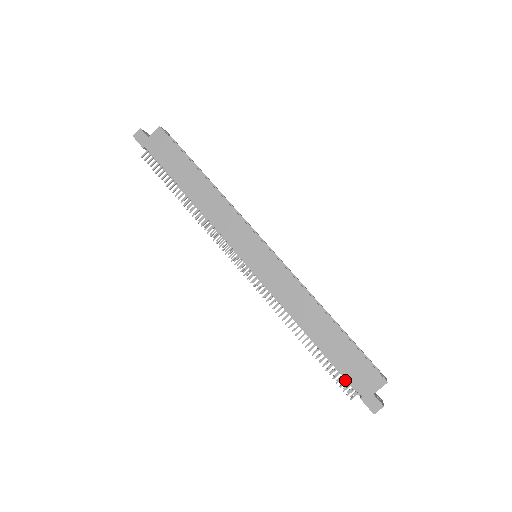
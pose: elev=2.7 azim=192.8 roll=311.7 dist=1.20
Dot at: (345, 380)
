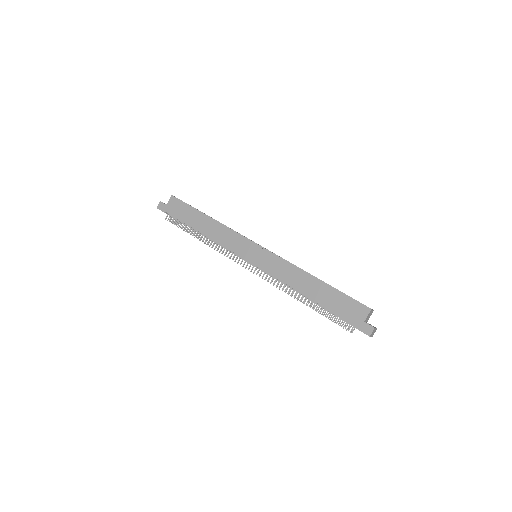
Dot at: (344, 322)
